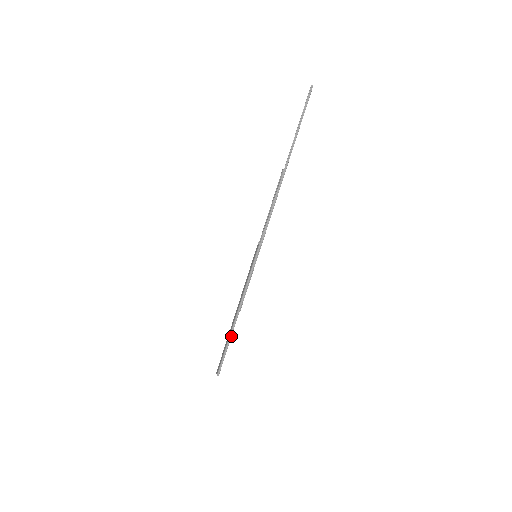
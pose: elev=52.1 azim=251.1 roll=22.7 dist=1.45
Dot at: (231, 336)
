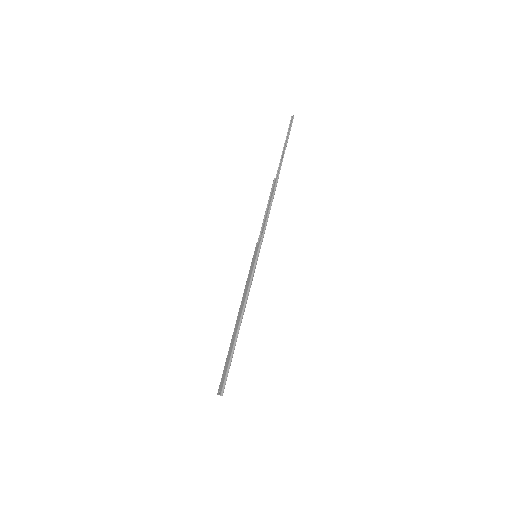
Dot at: (235, 343)
